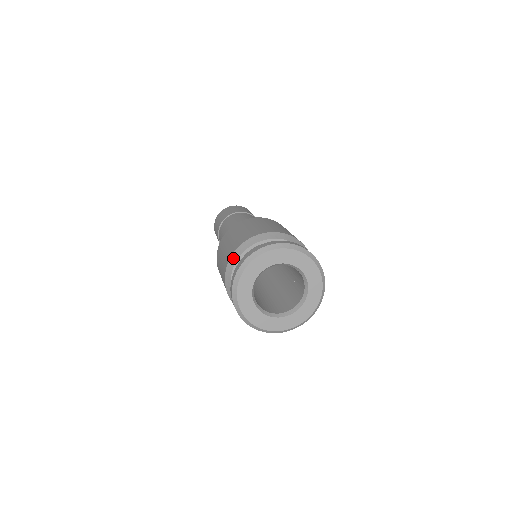
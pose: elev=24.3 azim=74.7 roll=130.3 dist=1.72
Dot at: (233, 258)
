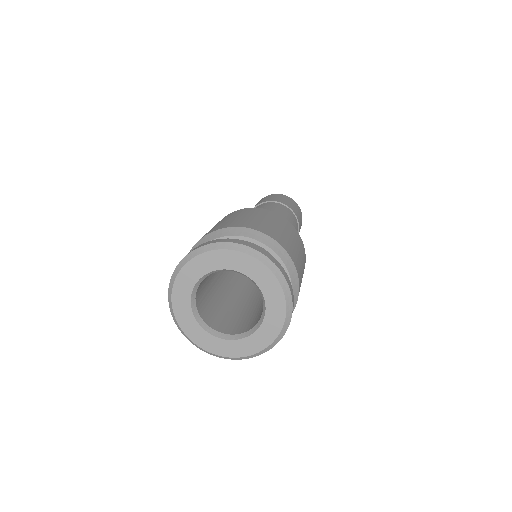
Dot at: occluded
